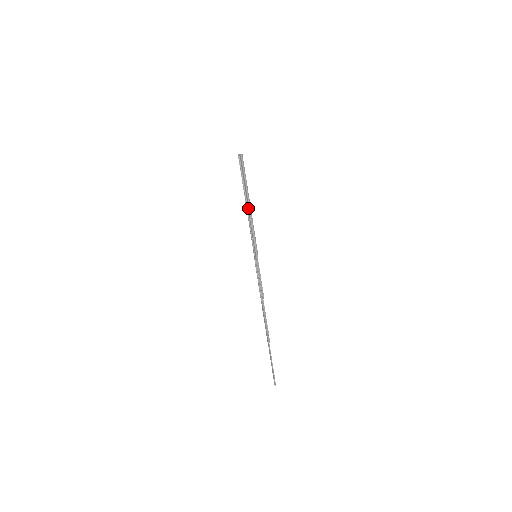
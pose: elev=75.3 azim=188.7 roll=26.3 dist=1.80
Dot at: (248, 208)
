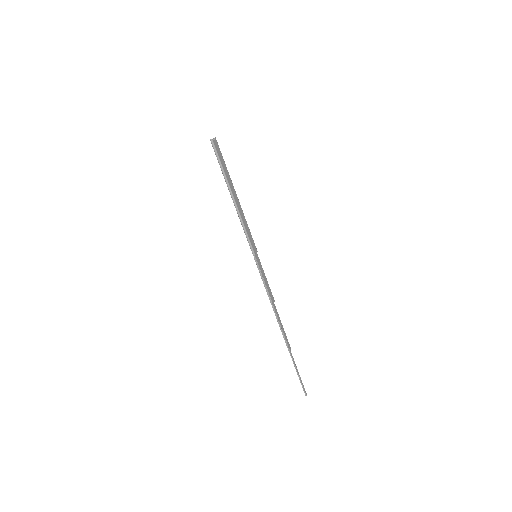
Dot at: (233, 202)
